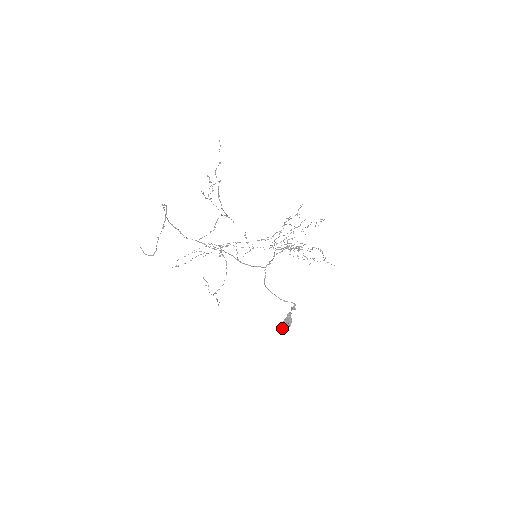
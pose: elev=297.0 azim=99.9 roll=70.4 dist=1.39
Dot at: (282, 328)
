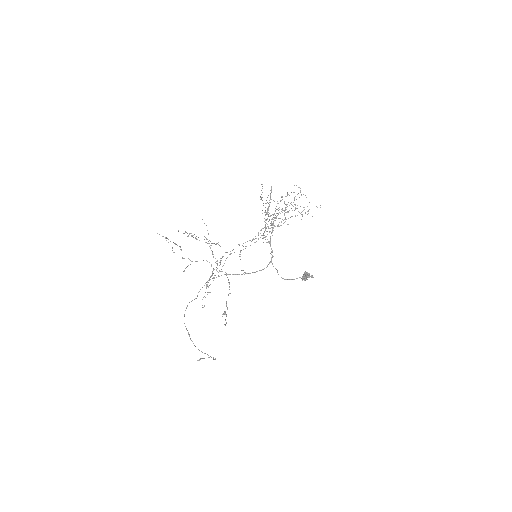
Dot at: occluded
